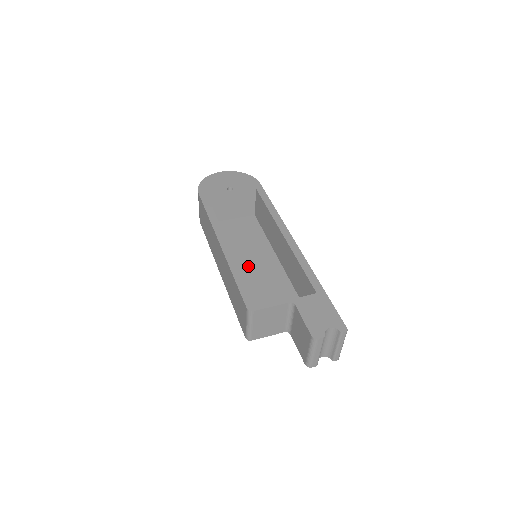
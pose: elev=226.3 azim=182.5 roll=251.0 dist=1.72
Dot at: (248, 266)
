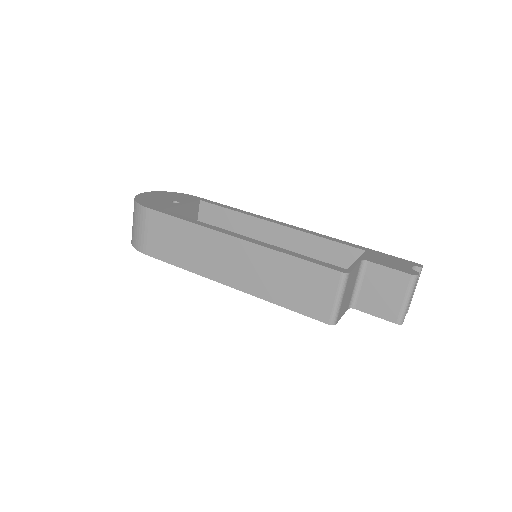
Dot at: occluded
